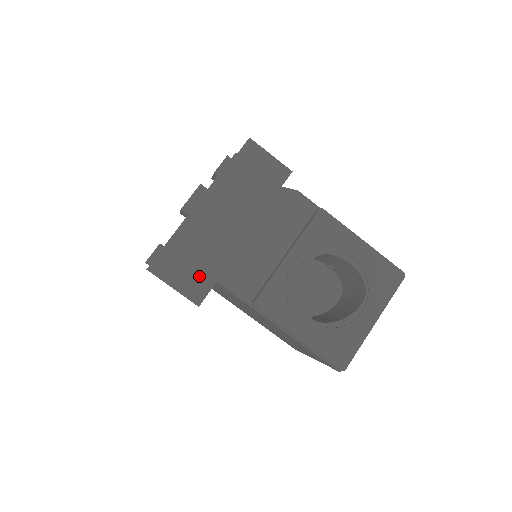
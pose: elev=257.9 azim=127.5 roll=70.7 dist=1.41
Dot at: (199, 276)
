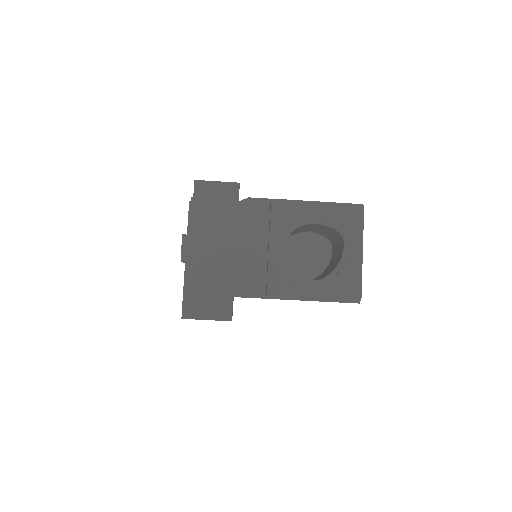
Dot at: (219, 301)
